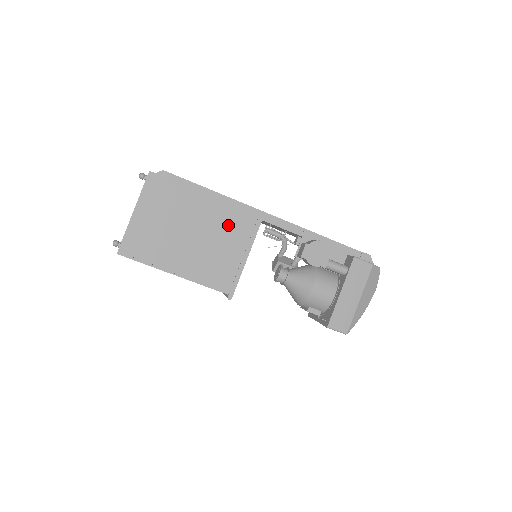
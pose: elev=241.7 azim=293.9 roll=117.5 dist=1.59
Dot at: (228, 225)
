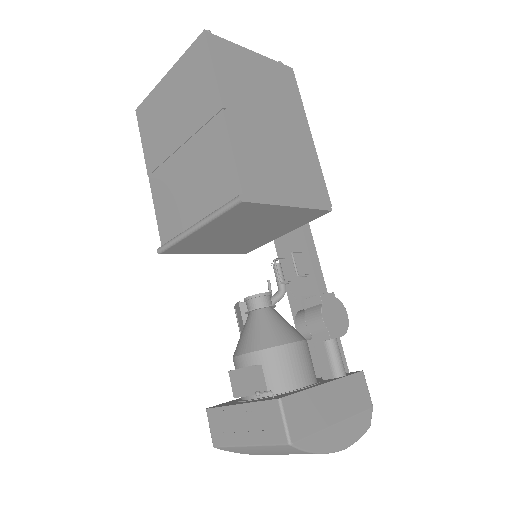
Dot at: (304, 169)
